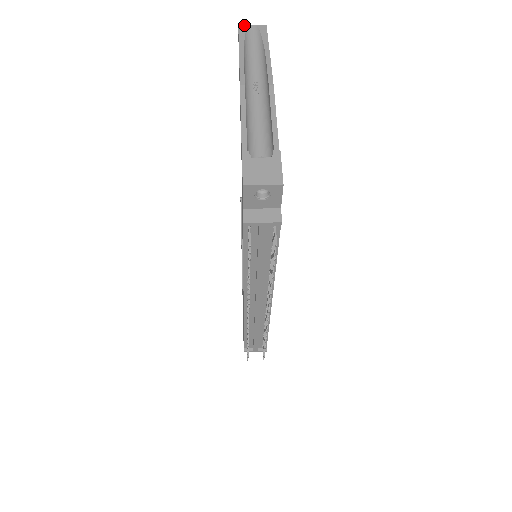
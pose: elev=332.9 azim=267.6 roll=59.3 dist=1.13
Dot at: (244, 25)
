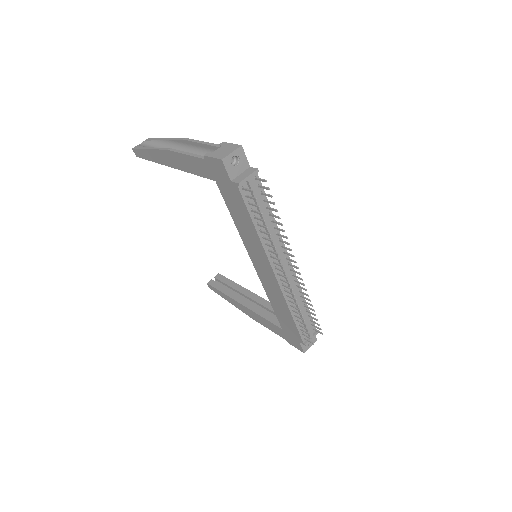
Dot at: (136, 146)
